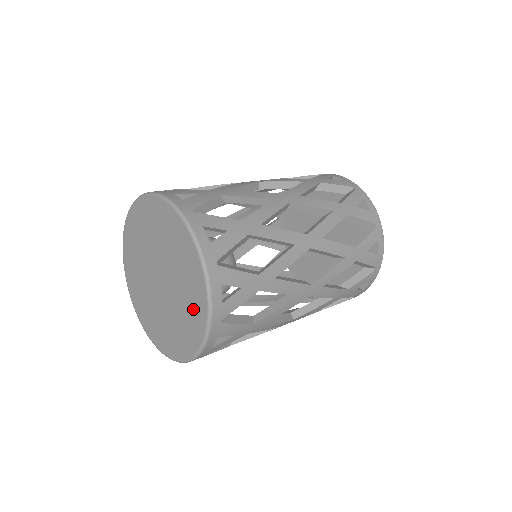
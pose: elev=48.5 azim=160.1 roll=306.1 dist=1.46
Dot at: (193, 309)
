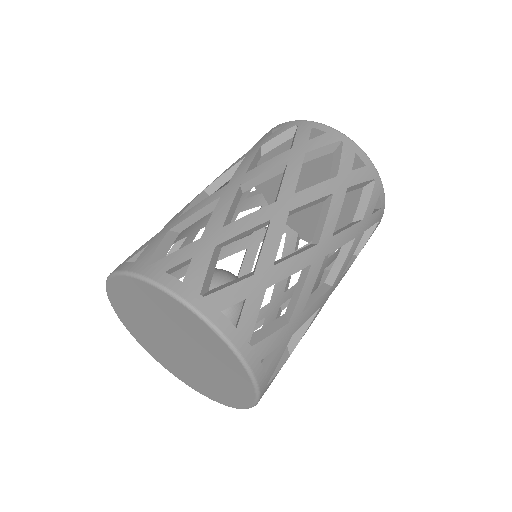
Dot at: (218, 353)
